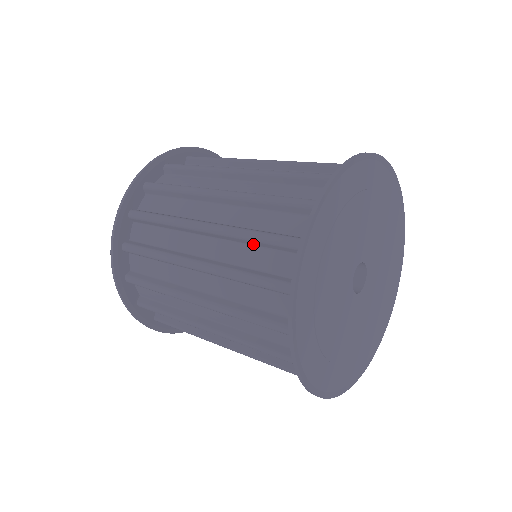
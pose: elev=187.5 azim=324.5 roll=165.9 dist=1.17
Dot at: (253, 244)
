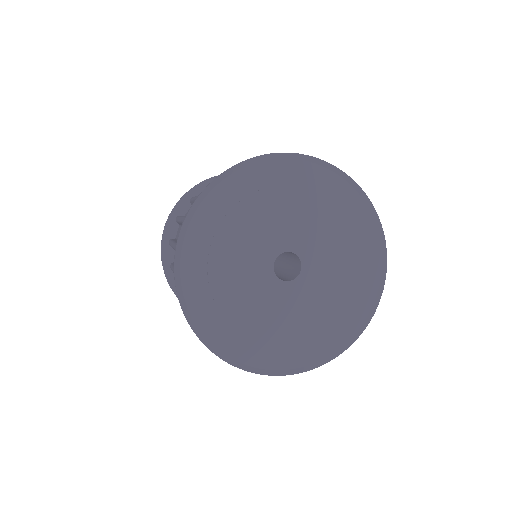
Dot at: occluded
